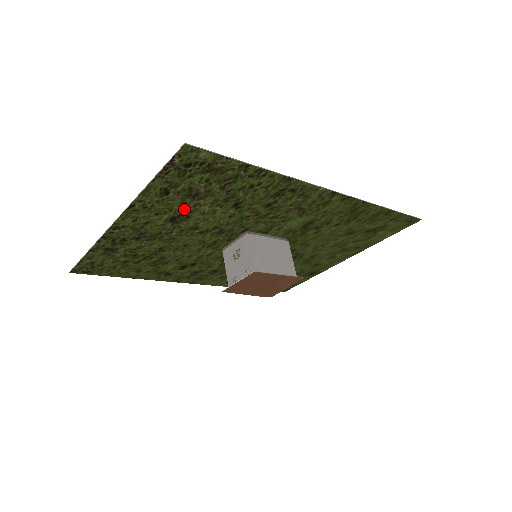
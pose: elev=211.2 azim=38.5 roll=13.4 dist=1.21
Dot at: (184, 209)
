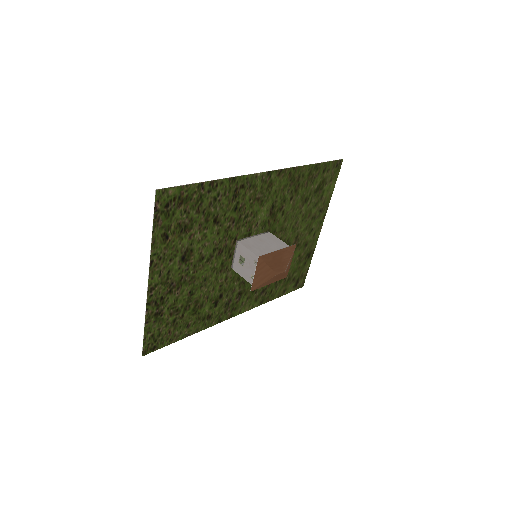
Dot at: (185, 245)
